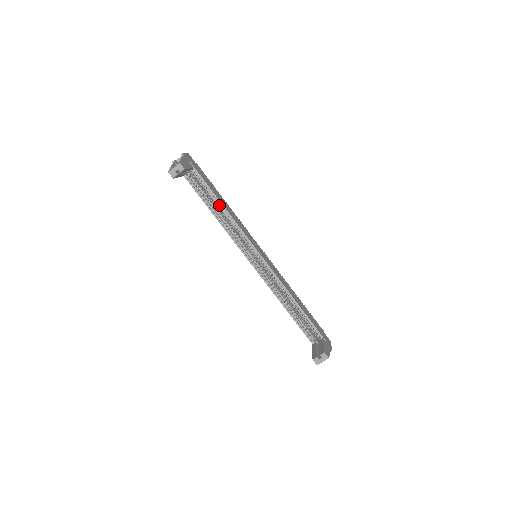
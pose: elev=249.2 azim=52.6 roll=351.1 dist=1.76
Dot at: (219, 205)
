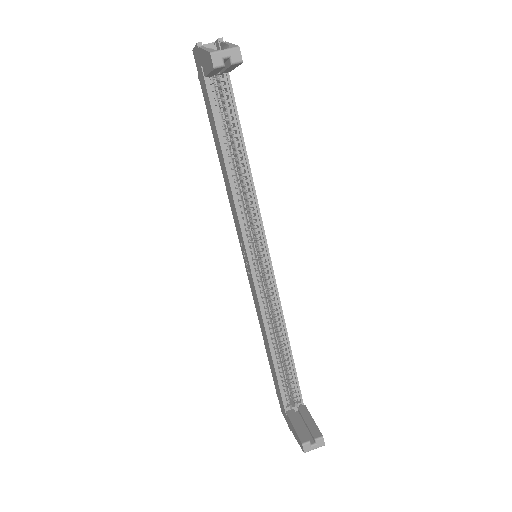
Dot at: (241, 154)
